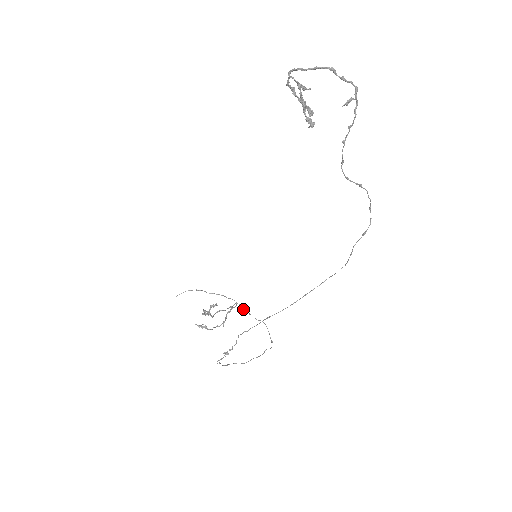
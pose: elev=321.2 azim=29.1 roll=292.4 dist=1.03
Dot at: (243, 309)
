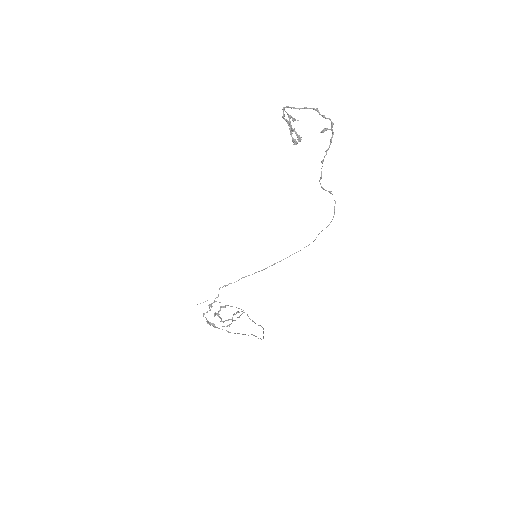
Dot at: occluded
